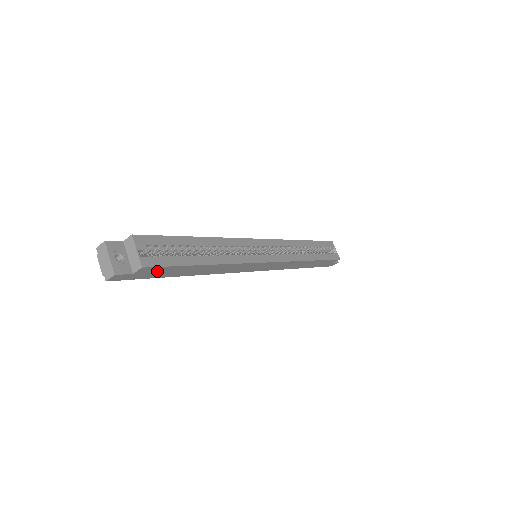
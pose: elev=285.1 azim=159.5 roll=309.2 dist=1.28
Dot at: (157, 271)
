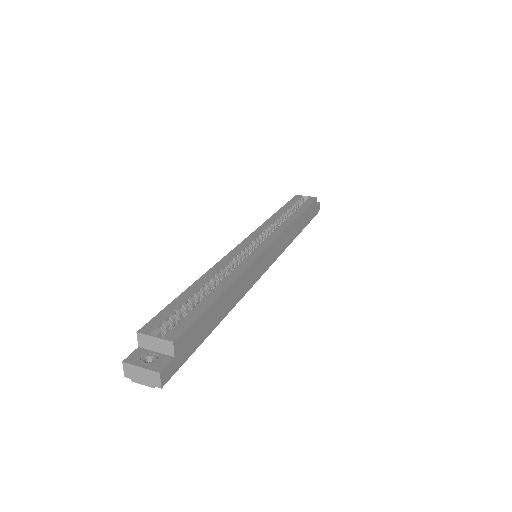
Dot at: (191, 336)
